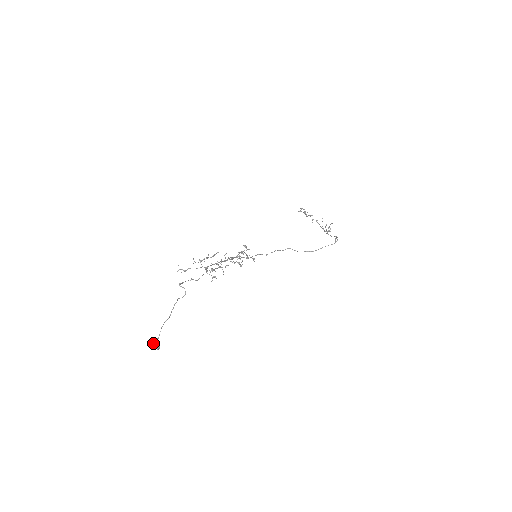
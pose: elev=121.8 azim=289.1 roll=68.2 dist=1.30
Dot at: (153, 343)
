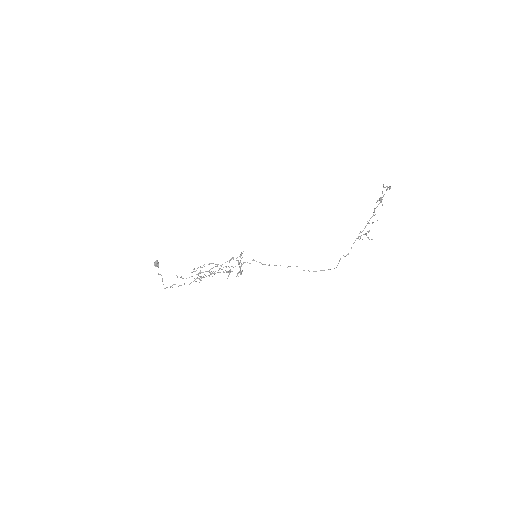
Dot at: (154, 265)
